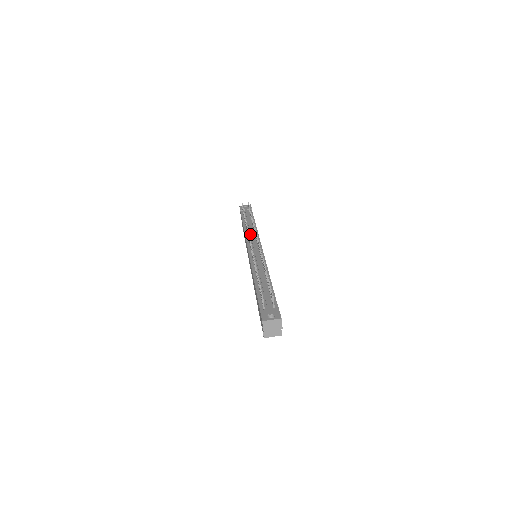
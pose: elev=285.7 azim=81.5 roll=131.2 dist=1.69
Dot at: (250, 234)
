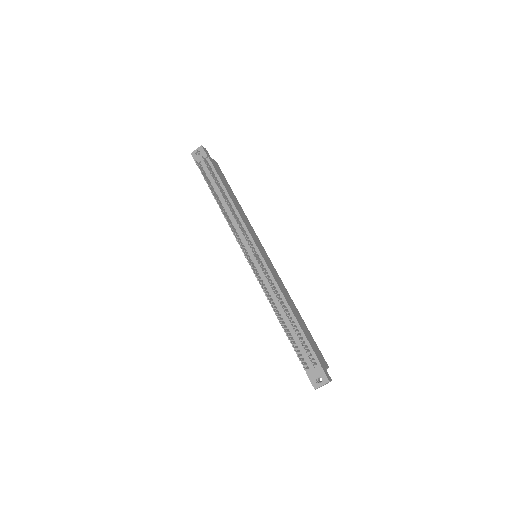
Dot at: (233, 223)
